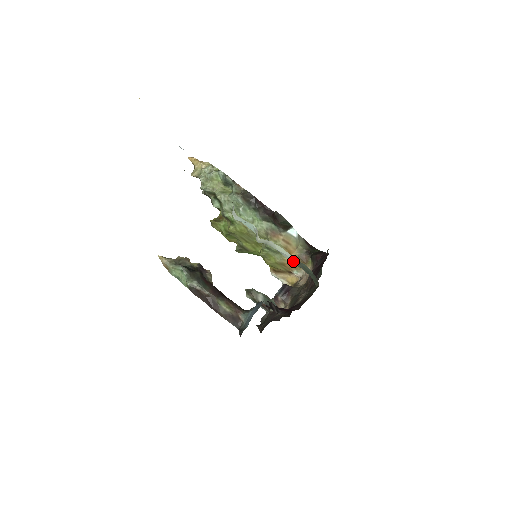
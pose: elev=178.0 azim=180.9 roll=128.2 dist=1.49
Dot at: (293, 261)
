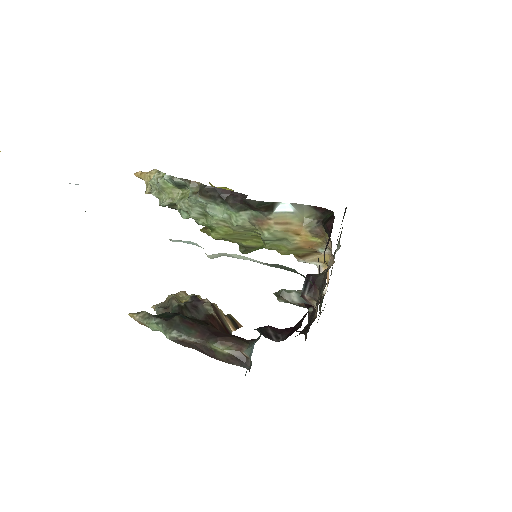
Dot at: occluded
